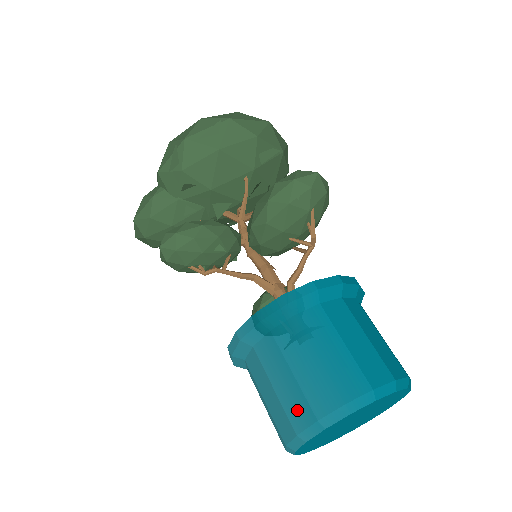
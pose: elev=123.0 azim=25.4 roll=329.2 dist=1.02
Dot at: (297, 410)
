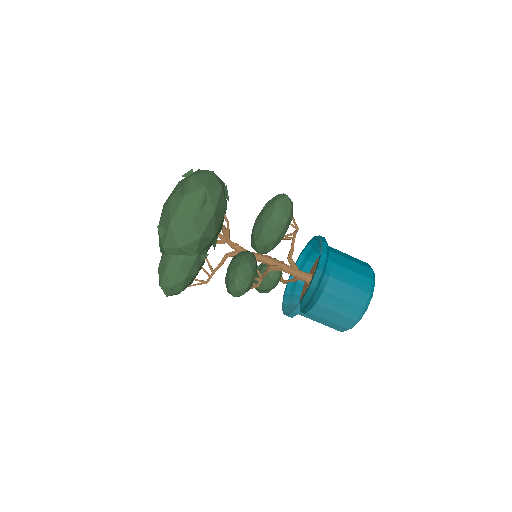
Dot at: (352, 311)
